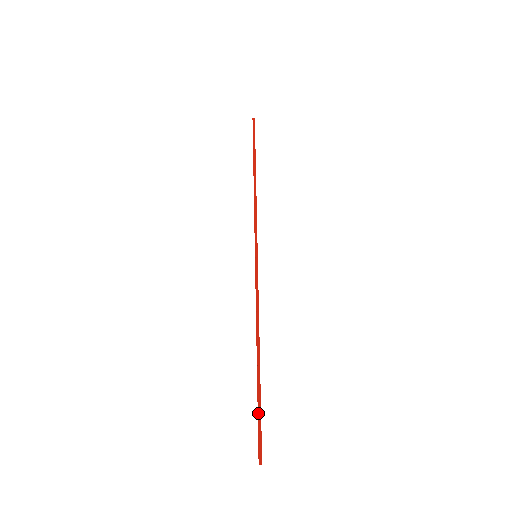
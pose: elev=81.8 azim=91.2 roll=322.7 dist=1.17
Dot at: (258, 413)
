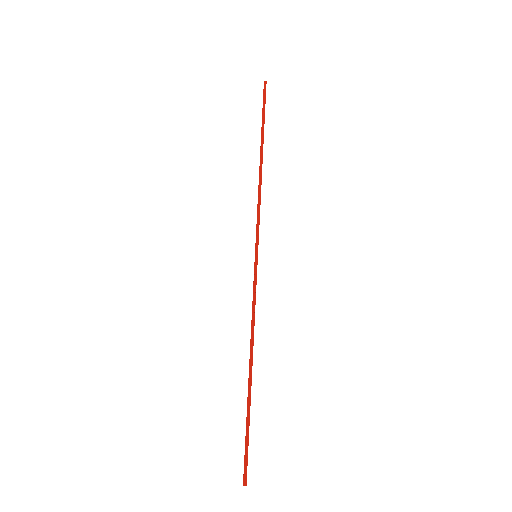
Dot at: (246, 432)
